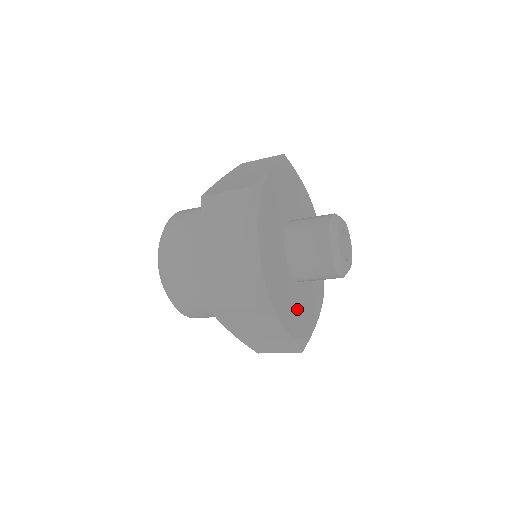
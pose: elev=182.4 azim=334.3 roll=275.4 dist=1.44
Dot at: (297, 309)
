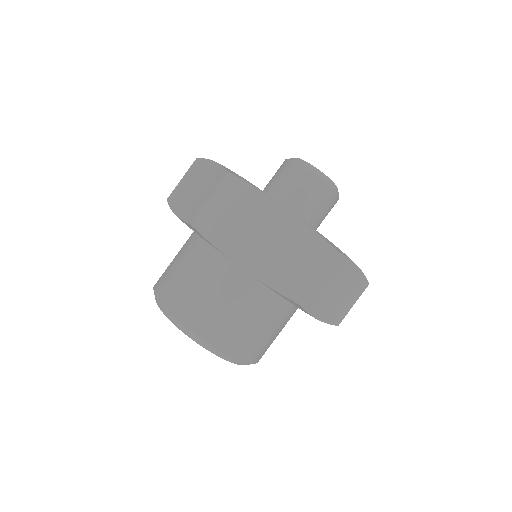
Dot at: occluded
